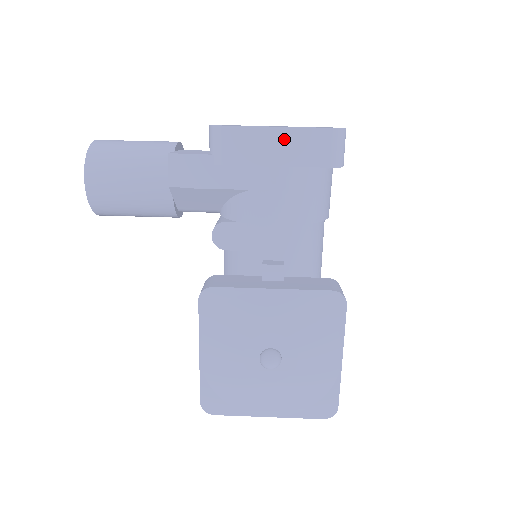
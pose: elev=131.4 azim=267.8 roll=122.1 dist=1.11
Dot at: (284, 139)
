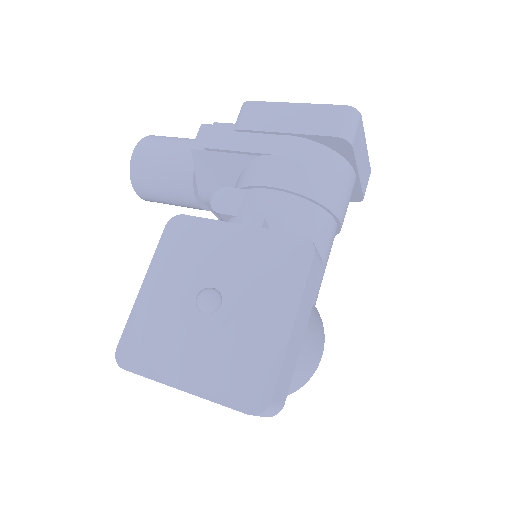
Dot at: (298, 112)
